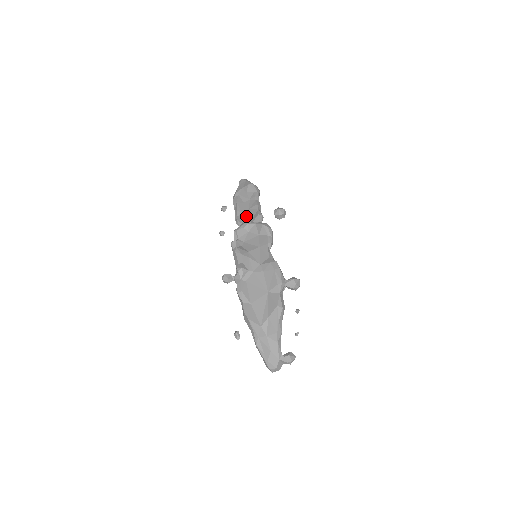
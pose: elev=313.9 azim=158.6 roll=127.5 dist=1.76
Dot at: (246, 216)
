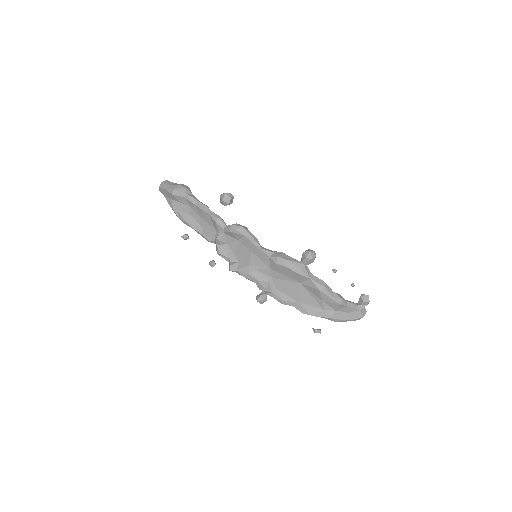
Dot at: (208, 229)
